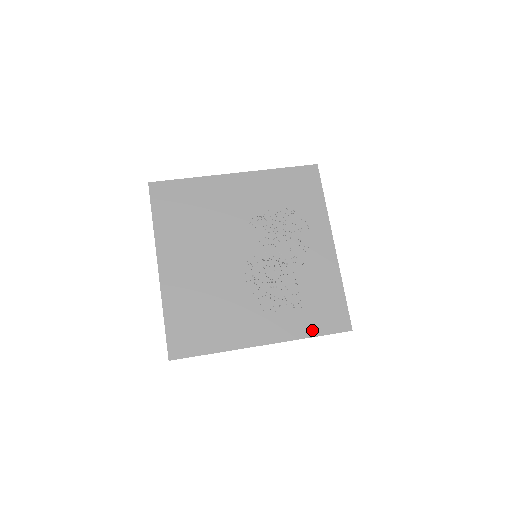
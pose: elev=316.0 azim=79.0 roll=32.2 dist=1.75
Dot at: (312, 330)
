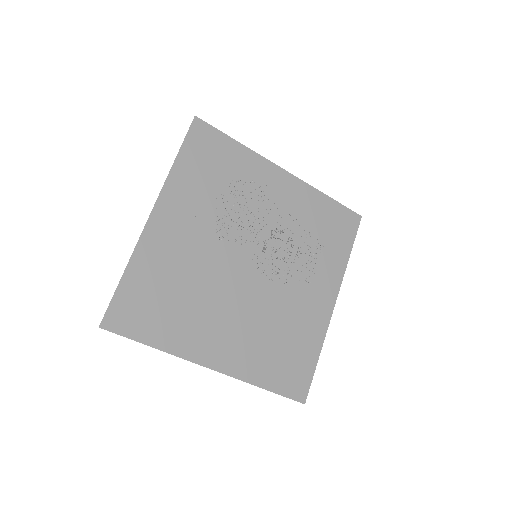
Dot at: (345, 251)
